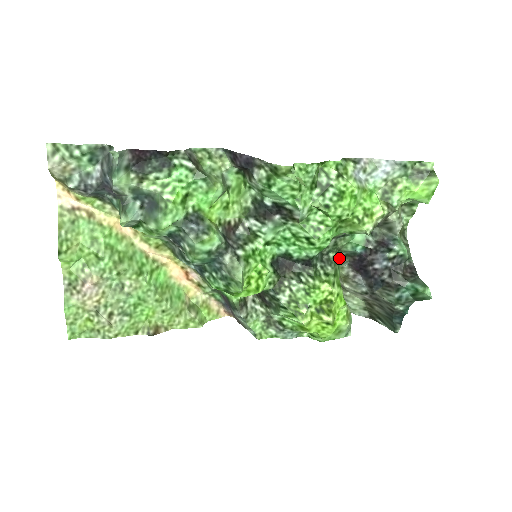
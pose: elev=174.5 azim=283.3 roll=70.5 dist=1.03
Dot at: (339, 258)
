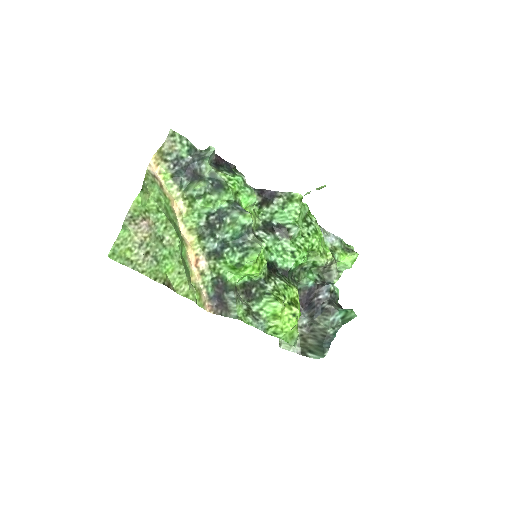
Dot at: occluded
